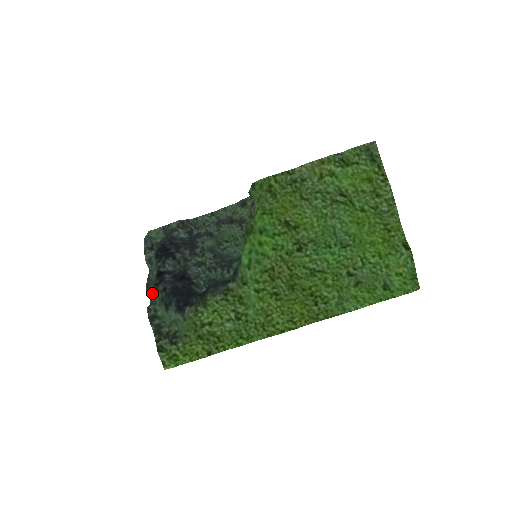
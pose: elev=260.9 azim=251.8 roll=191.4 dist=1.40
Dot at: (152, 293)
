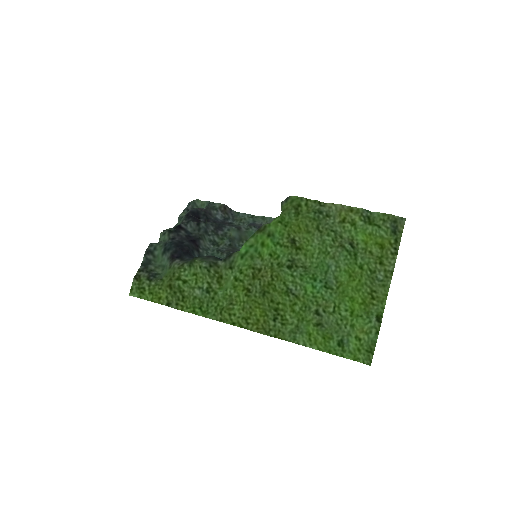
Dot at: (163, 236)
